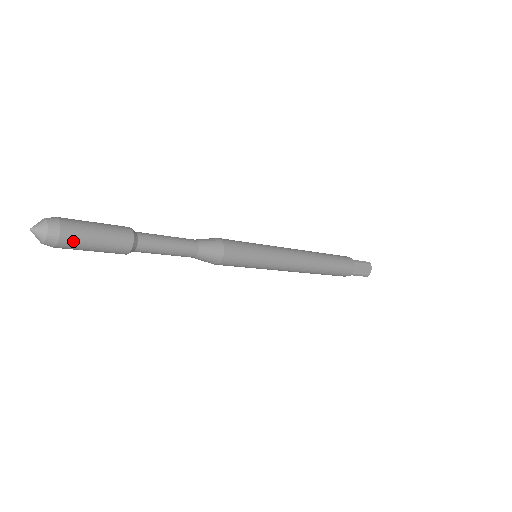
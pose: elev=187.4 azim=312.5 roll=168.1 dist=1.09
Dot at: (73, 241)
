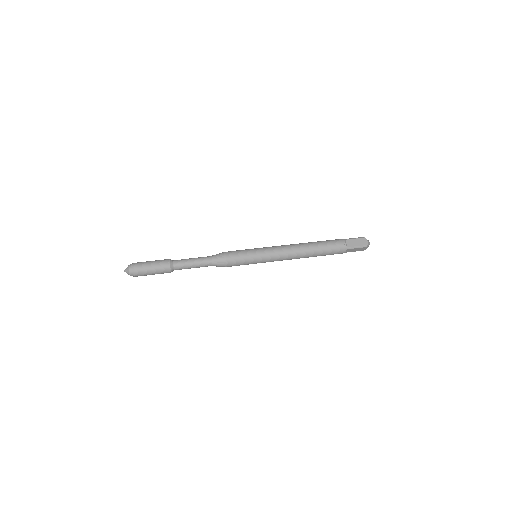
Dot at: occluded
